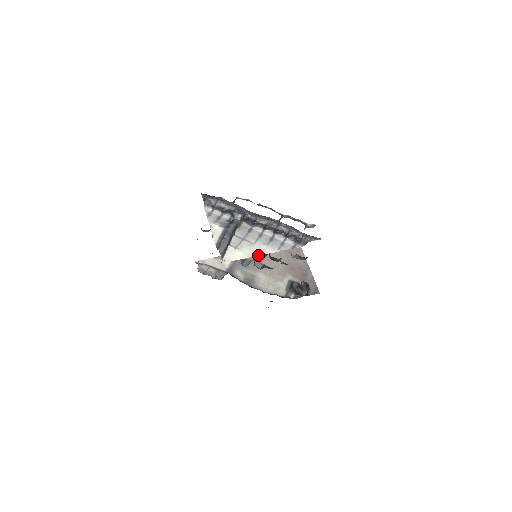
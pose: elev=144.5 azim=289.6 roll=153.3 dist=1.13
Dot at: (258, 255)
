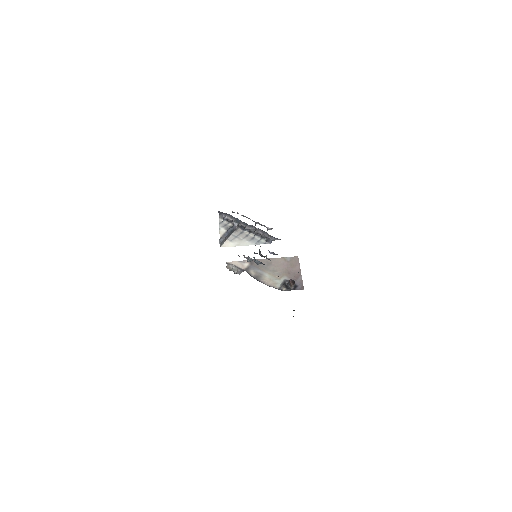
Dot at: occluded
